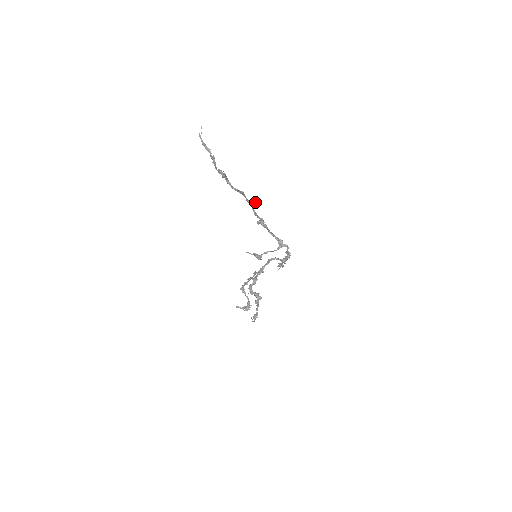
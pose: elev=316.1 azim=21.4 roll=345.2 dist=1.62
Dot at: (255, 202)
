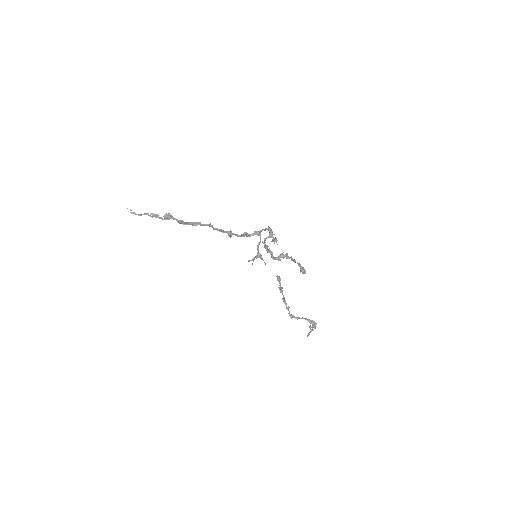
Dot at: (210, 223)
